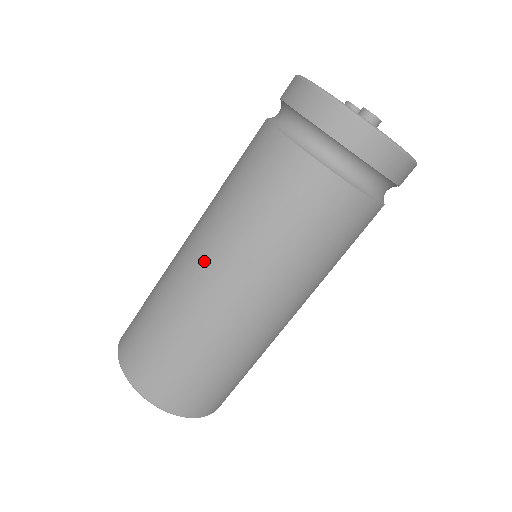
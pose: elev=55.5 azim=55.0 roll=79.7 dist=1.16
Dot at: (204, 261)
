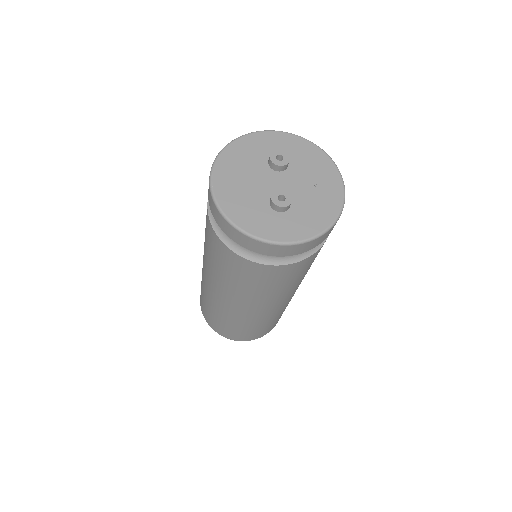
Dot at: (214, 289)
